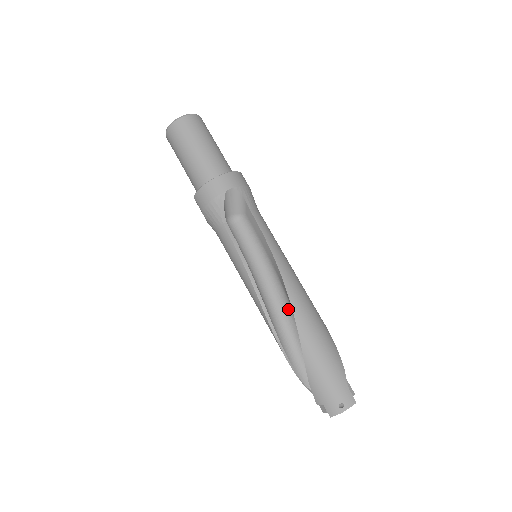
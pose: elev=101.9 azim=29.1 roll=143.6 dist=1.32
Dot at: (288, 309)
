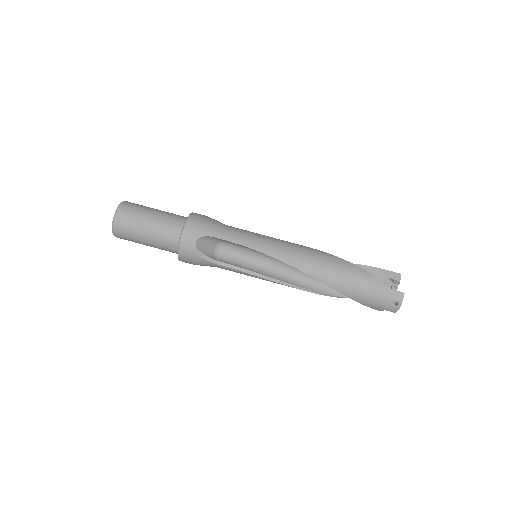
Dot at: occluded
